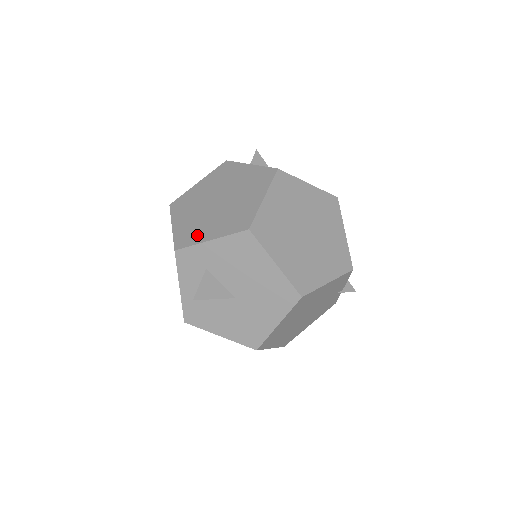
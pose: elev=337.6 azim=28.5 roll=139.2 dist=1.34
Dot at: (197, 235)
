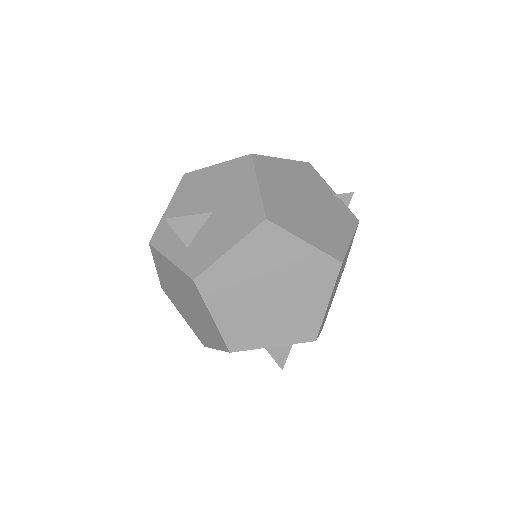
Dot at: occluded
